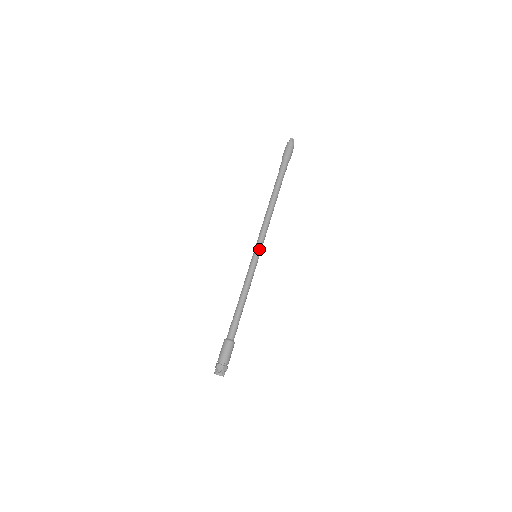
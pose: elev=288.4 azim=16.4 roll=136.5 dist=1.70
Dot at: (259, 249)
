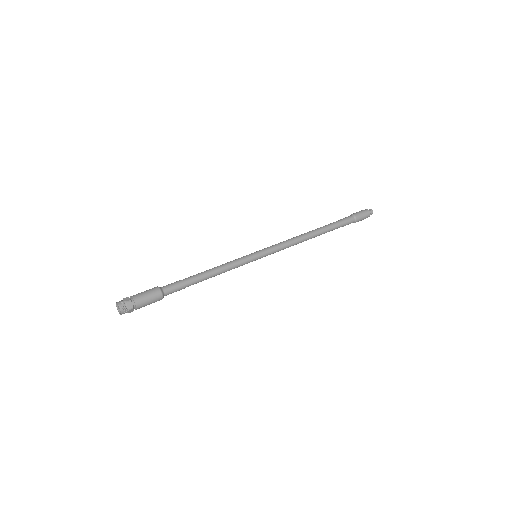
Dot at: (264, 251)
